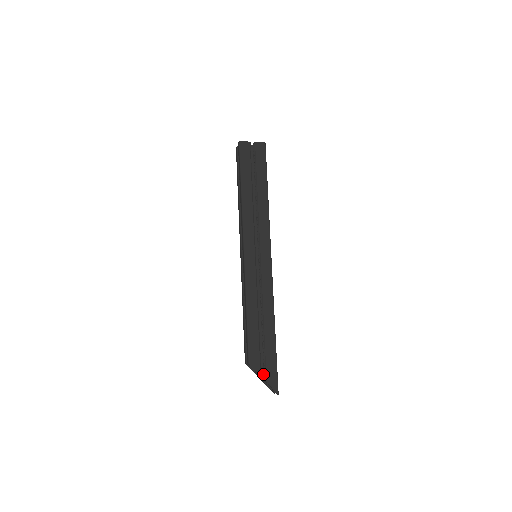
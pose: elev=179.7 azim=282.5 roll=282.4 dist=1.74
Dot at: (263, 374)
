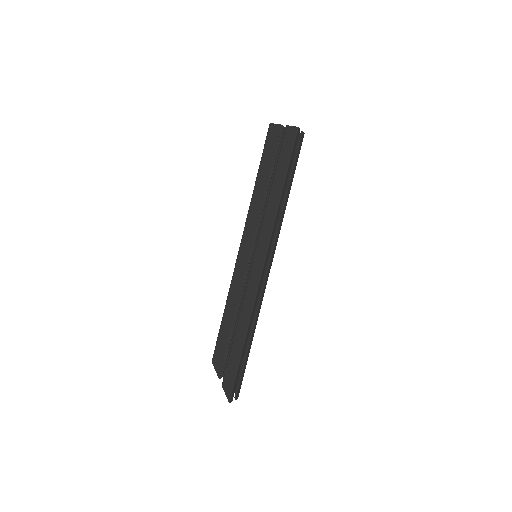
Dot at: occluded
